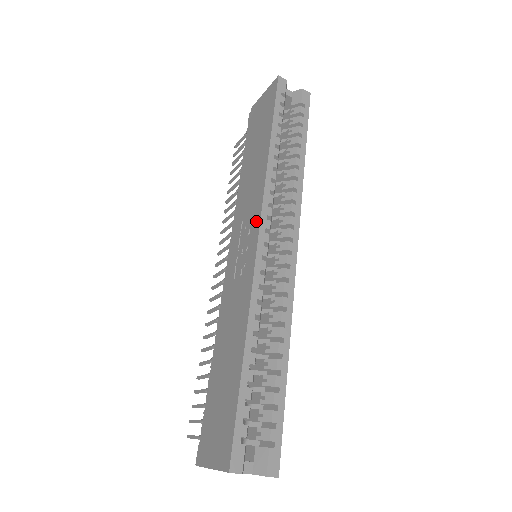
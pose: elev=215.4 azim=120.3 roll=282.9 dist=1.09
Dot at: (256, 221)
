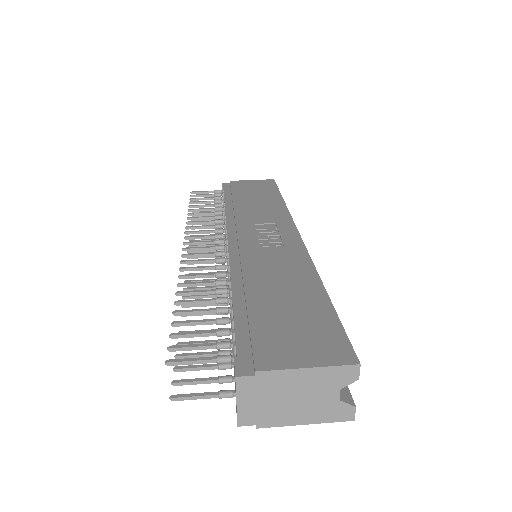
Dot at: (289, 227)
